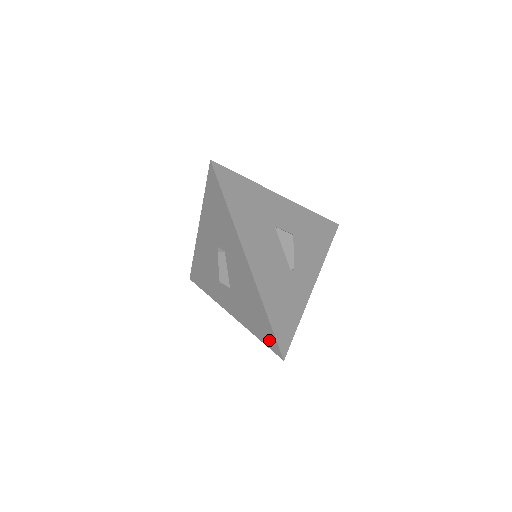
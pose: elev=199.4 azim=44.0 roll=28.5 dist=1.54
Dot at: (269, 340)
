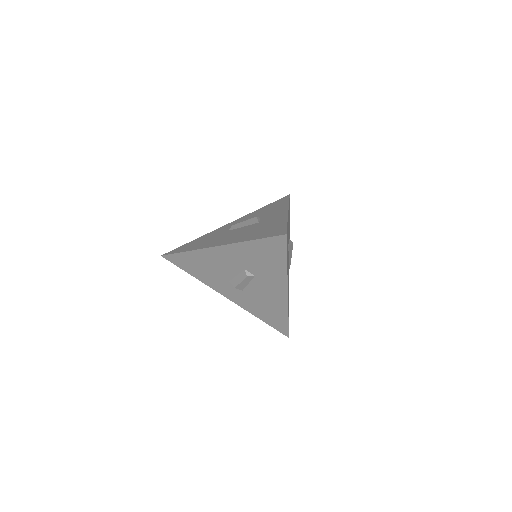
Dot at: (279, 327)
